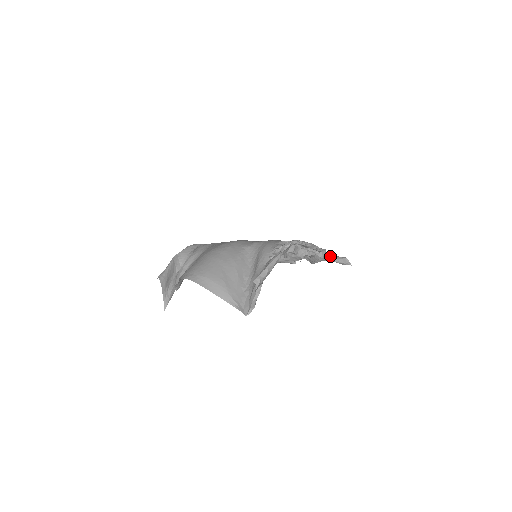
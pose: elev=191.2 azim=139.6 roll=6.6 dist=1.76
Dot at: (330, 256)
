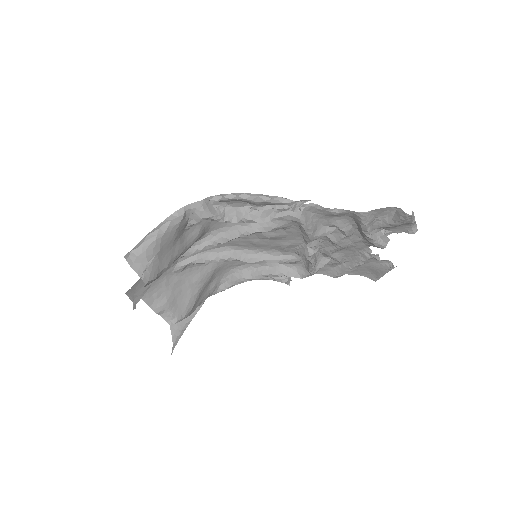
Dot at: (354, 213)
